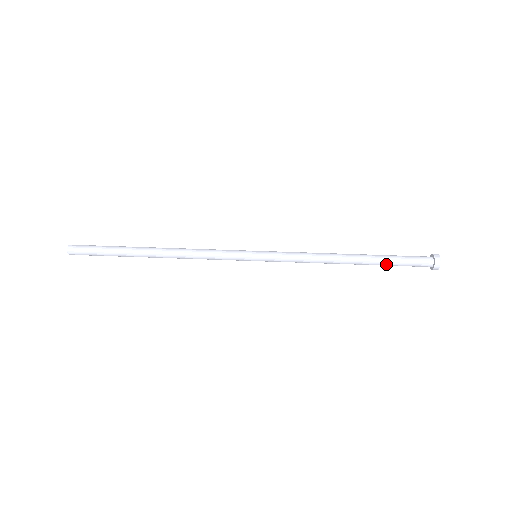
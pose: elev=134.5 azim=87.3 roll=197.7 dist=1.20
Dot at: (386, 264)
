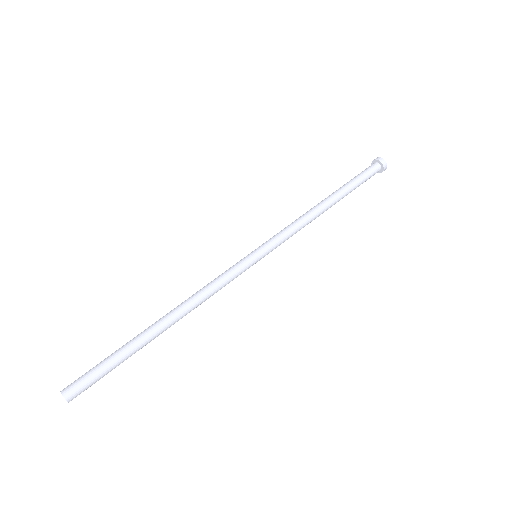
Dot at: occluded
